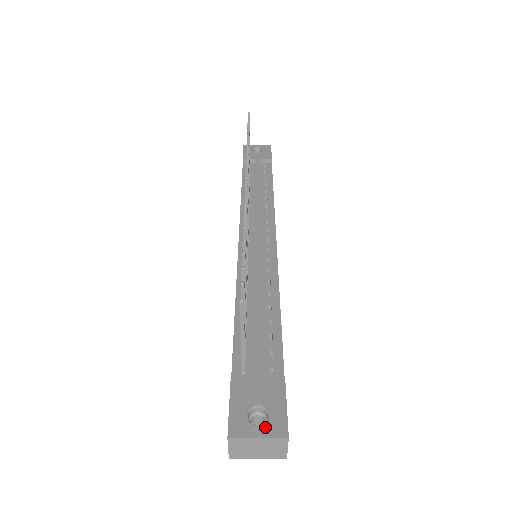
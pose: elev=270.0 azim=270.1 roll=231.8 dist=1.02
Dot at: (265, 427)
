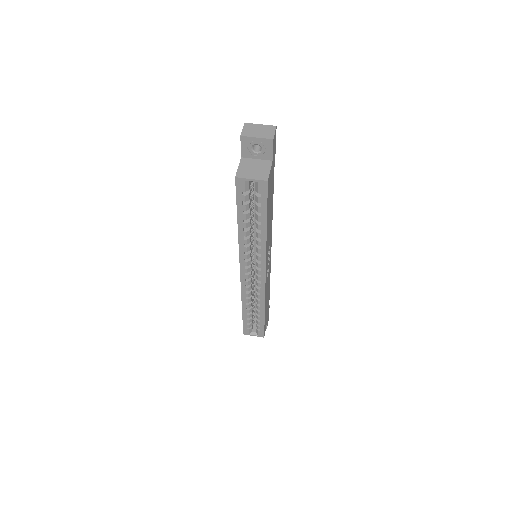
Dot at: occluded
